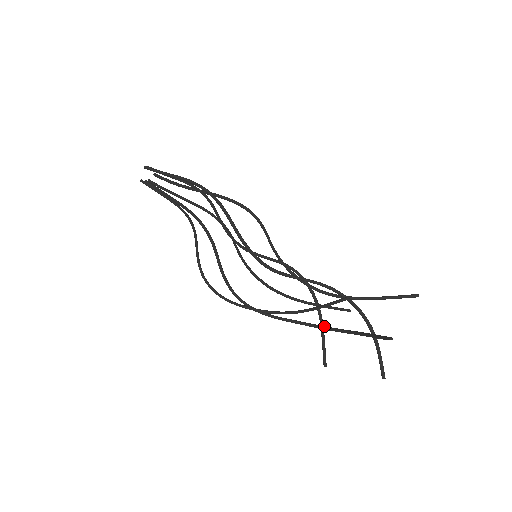
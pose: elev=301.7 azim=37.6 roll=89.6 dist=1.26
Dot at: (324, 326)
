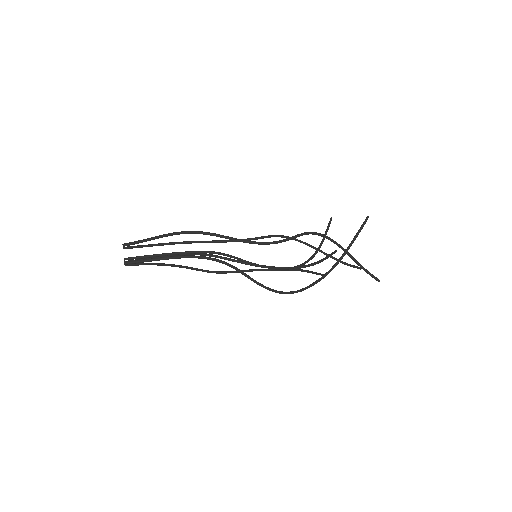
Dot at: (330, 269)
